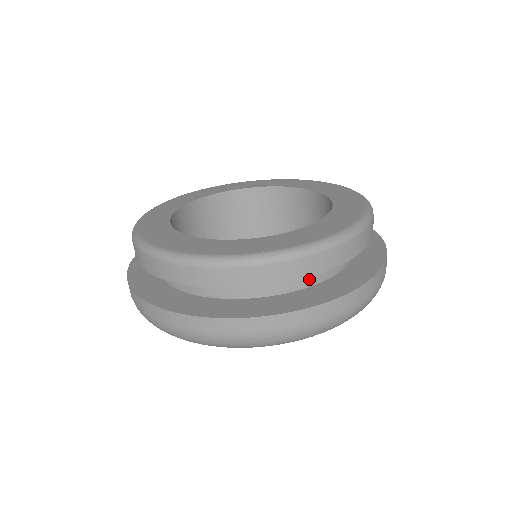
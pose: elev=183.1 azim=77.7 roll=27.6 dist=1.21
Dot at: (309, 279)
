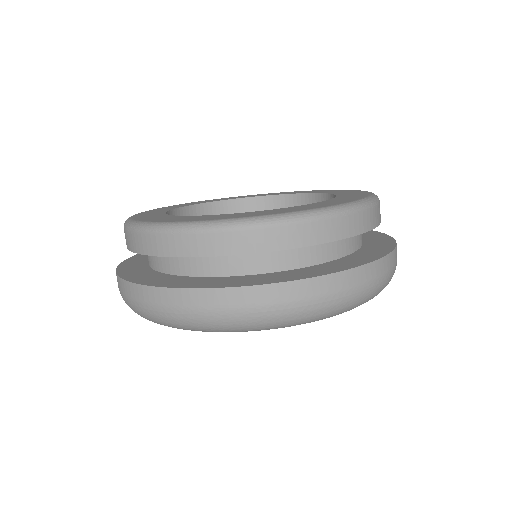
Dot at: (315, 256)
